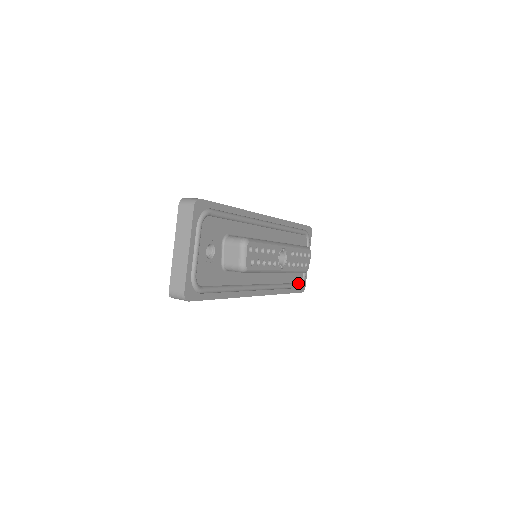
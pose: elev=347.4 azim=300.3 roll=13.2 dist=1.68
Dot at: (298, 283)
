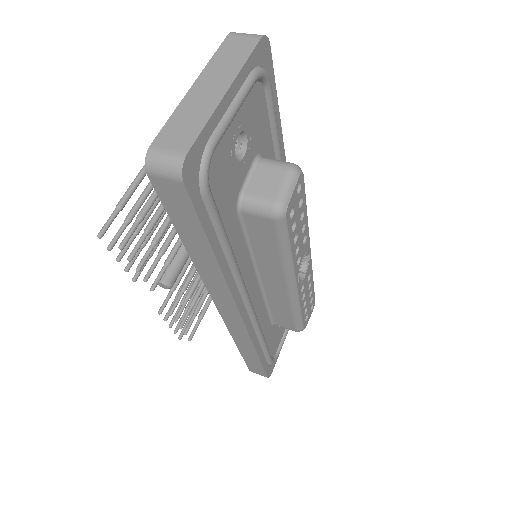
Dot at: (271, 356)
